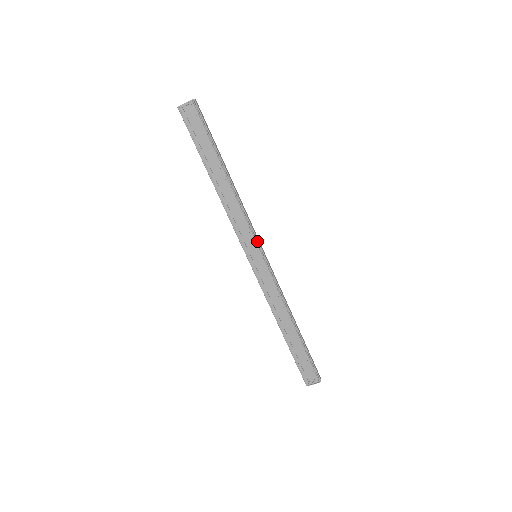
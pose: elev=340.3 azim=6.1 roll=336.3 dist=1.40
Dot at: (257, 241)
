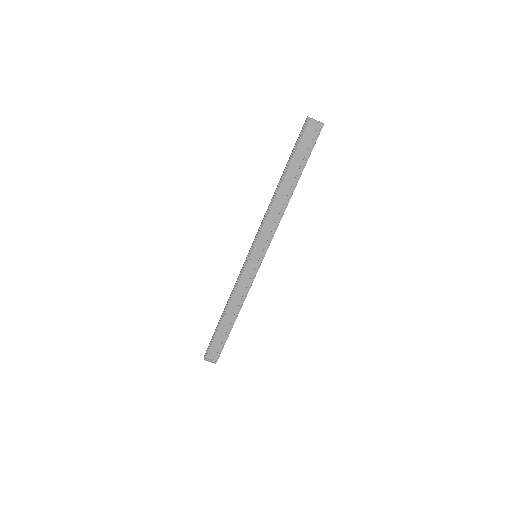
Dot at: (267, 248)
